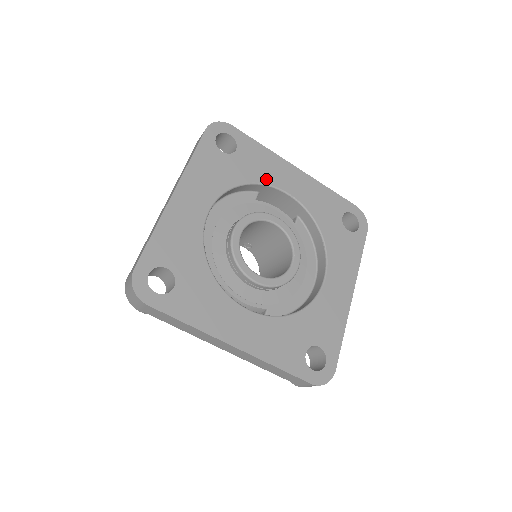
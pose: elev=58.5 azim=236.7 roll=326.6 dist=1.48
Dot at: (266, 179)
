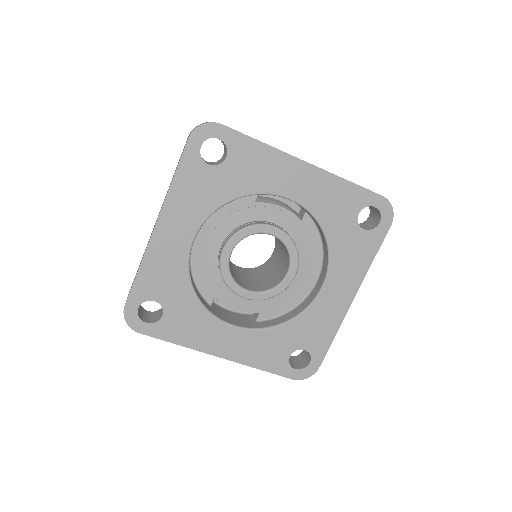
Dot at: (262, 187)
